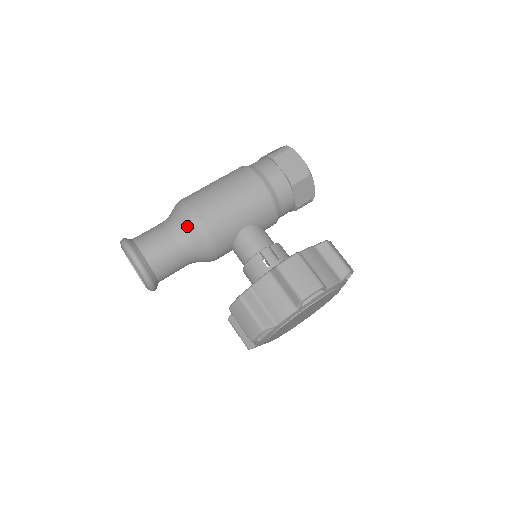
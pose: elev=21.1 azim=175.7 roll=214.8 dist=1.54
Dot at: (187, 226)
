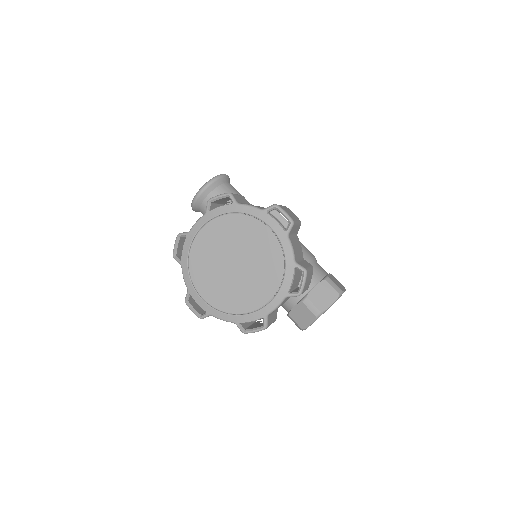
Dot at: occluded
